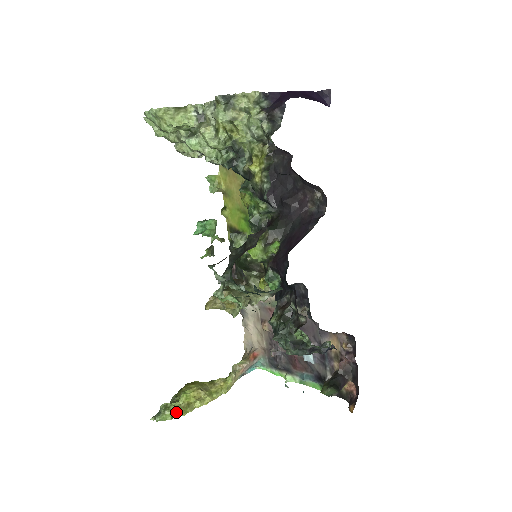
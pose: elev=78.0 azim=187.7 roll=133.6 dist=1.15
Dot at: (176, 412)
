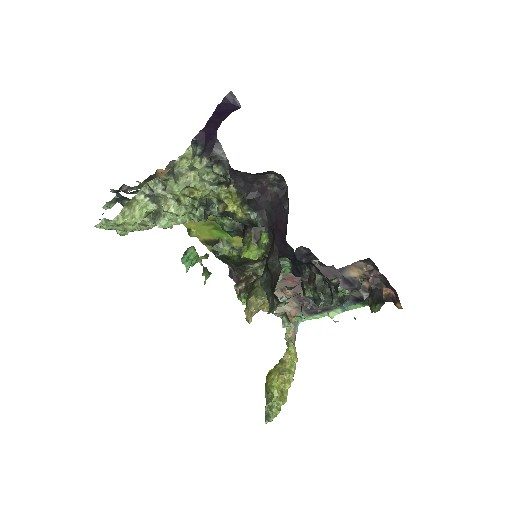
Dot at: (279, 405)
